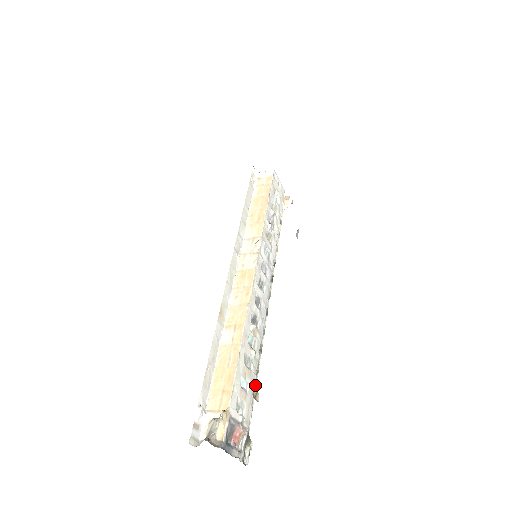
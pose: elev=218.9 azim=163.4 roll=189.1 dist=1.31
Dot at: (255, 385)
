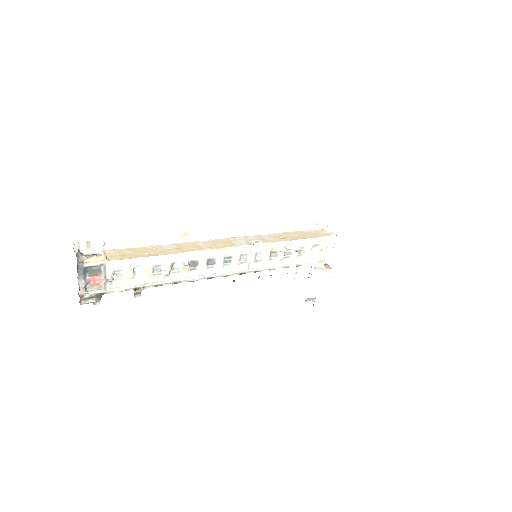
Dot at: (144, 287)
